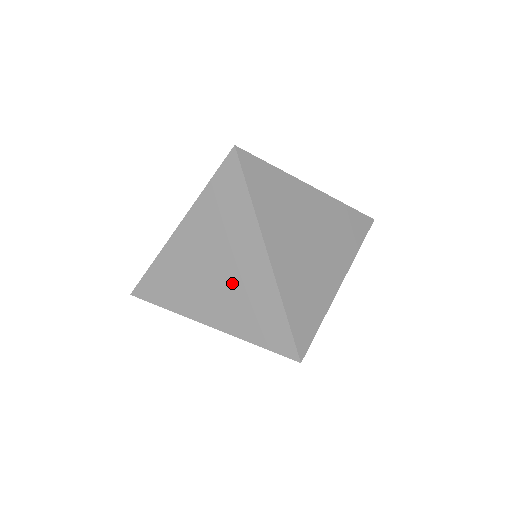
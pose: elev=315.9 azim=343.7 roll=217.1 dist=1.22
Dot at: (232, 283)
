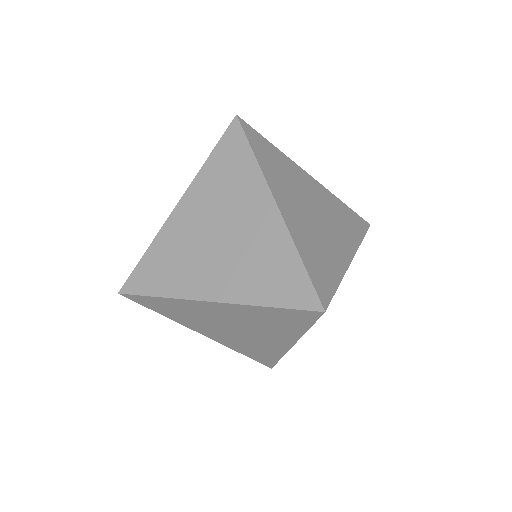
Dot at: (238, 245)
